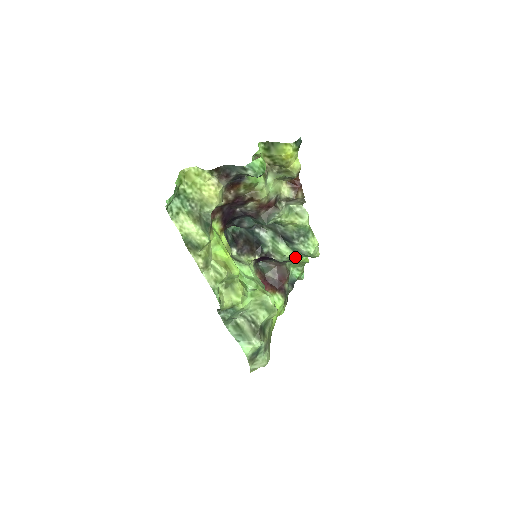
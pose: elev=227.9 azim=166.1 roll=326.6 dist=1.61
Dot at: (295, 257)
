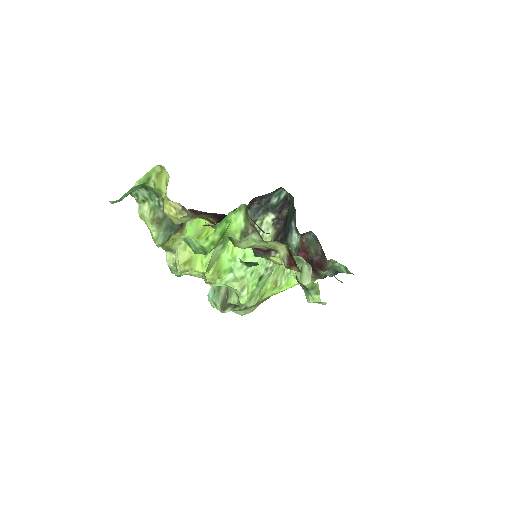
Dot at: occluded
